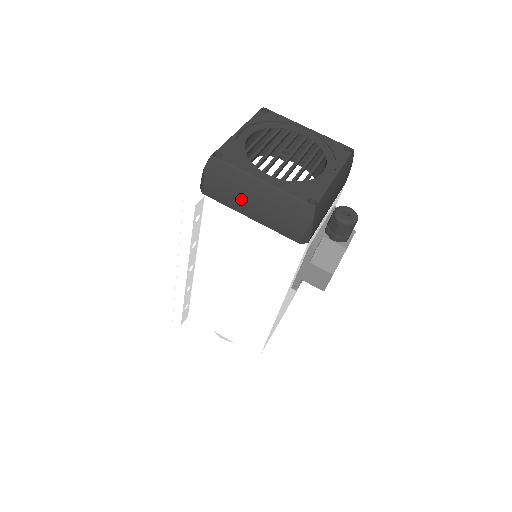
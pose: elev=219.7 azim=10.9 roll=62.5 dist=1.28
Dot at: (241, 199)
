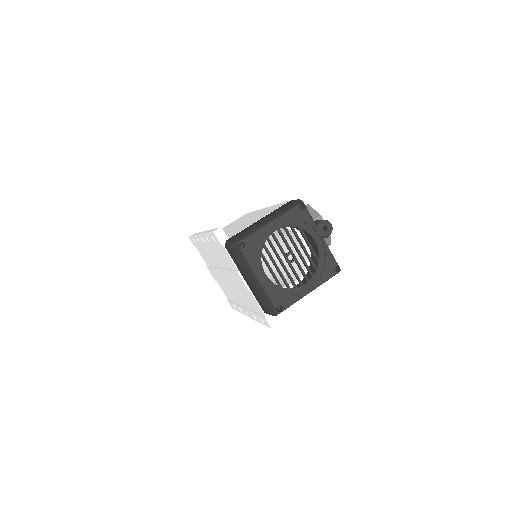
Dot at: occluded
